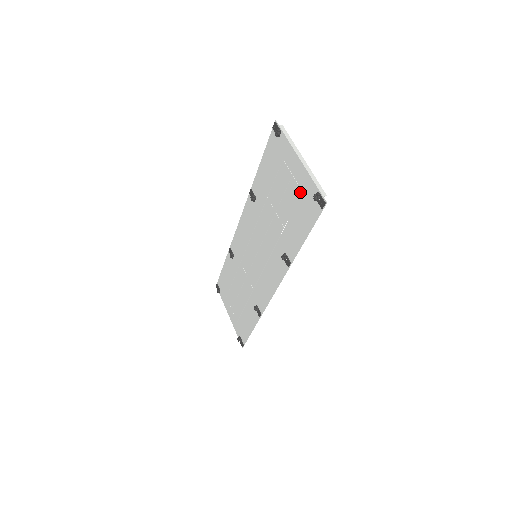
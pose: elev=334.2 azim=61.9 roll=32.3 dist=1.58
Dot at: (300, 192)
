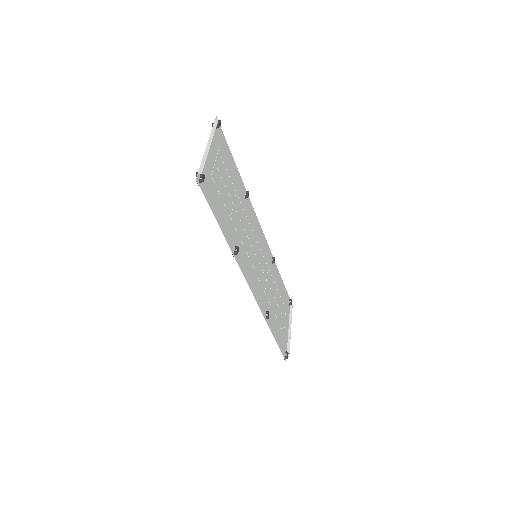
Dot at: (212, 177)
